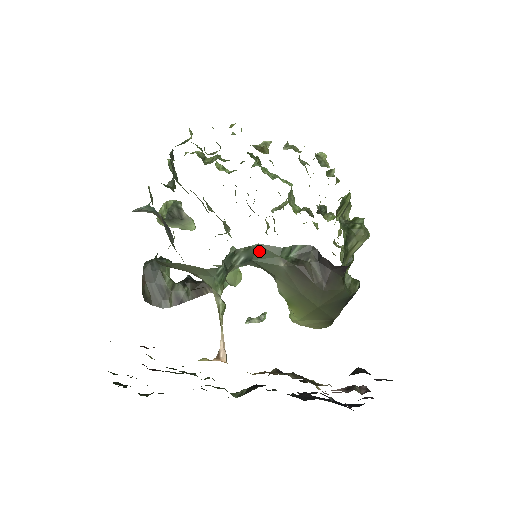
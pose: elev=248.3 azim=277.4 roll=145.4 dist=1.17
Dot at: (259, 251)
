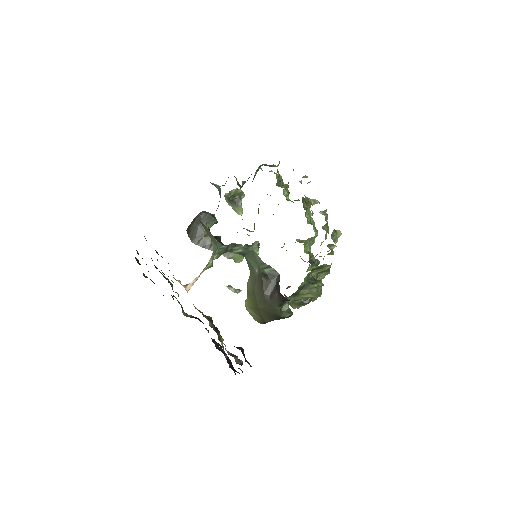
Dot at: (251, 254)
